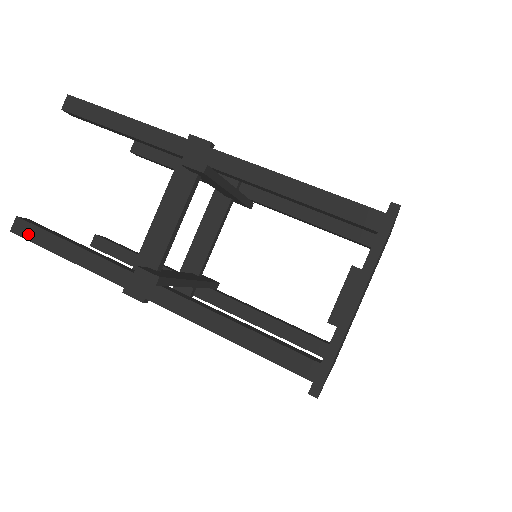
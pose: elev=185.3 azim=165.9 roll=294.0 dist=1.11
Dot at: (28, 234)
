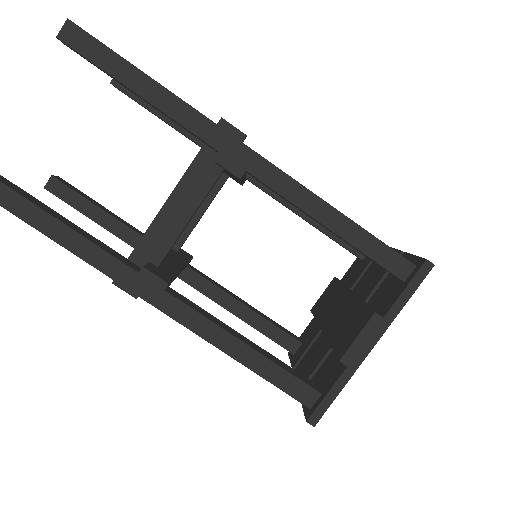
Dot at: out of frame
